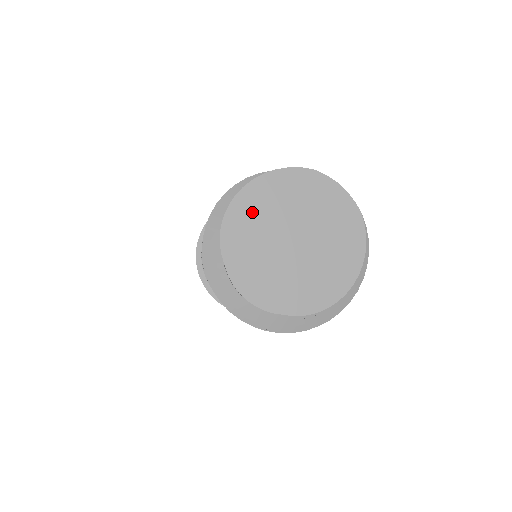
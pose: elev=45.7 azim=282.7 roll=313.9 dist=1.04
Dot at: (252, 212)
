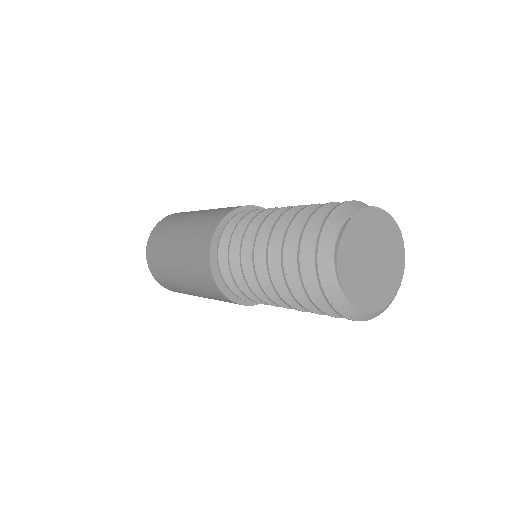
Dot at: (369, 224)
